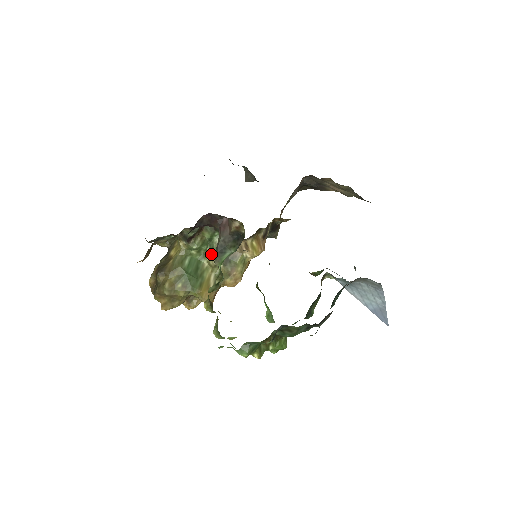
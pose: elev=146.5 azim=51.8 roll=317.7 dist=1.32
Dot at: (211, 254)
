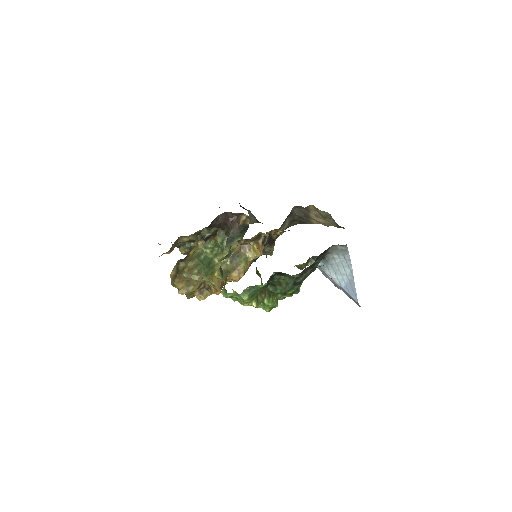
Dot at: (221, 253)
